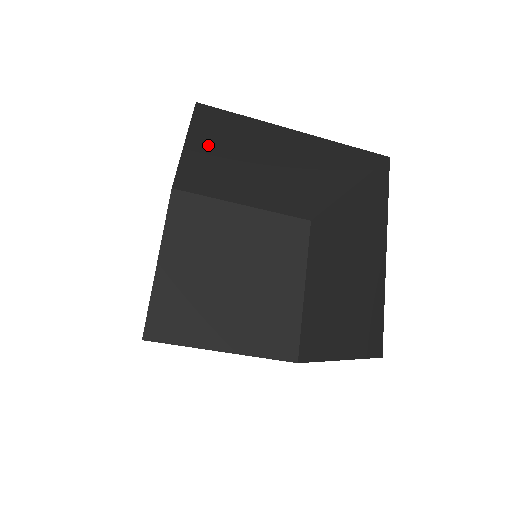
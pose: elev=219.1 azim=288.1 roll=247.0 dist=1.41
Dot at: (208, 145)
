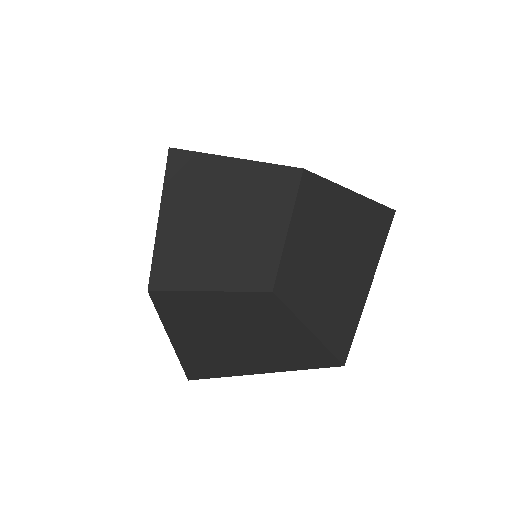
Dot at: occluded
